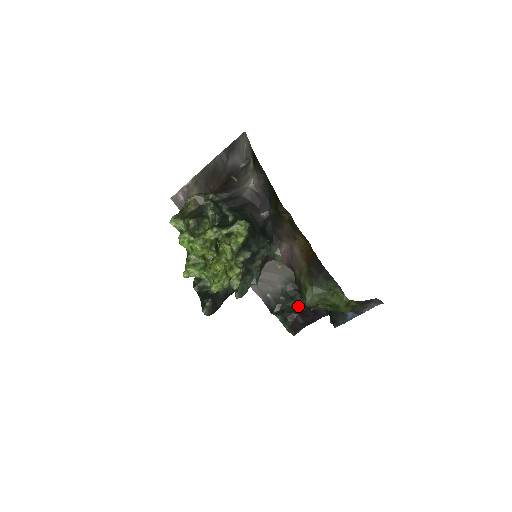
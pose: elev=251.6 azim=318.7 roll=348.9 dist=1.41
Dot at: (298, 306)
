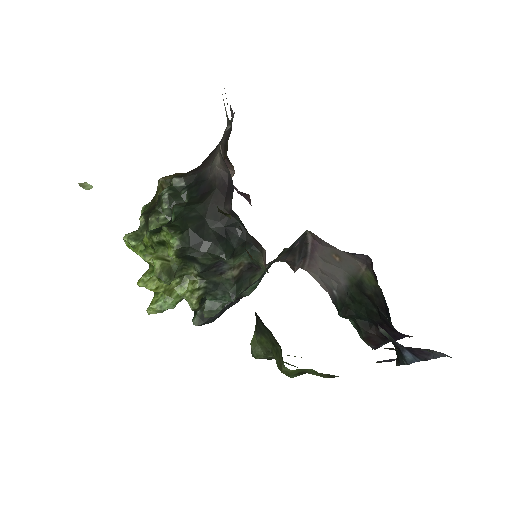
Dot at: (370, 314)
